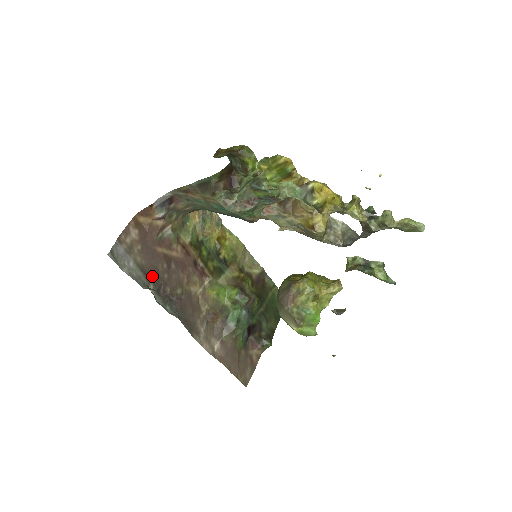
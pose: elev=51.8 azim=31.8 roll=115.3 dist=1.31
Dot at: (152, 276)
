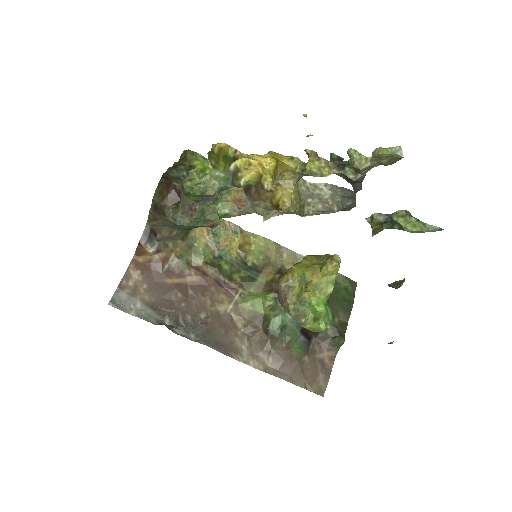
Dot at: (166, 310)
